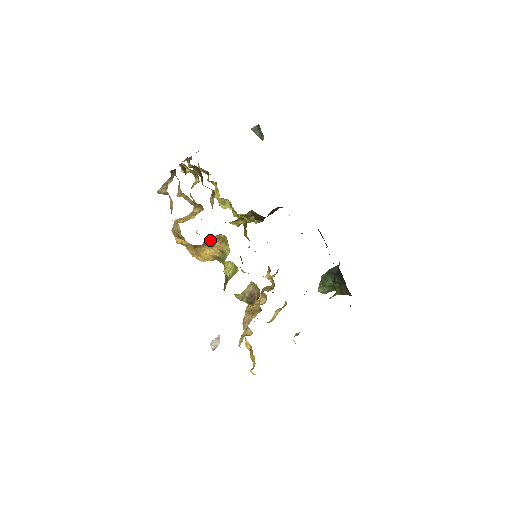
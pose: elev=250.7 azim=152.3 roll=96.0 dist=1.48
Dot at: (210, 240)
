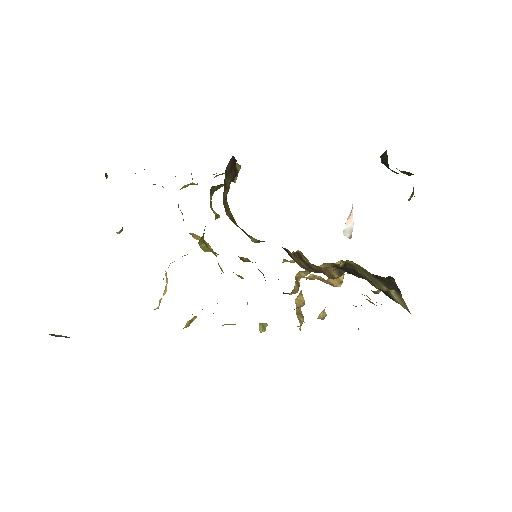
Dot at: occluded
